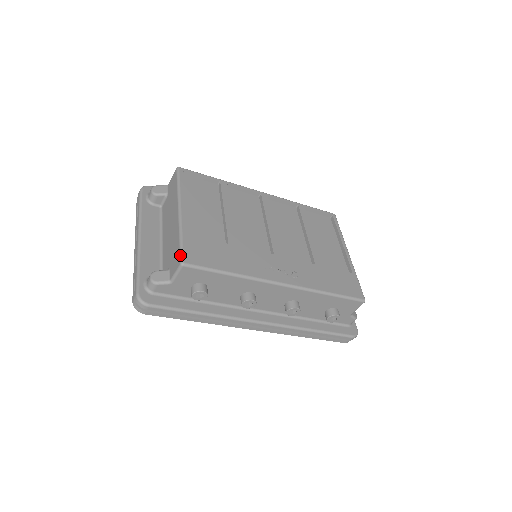
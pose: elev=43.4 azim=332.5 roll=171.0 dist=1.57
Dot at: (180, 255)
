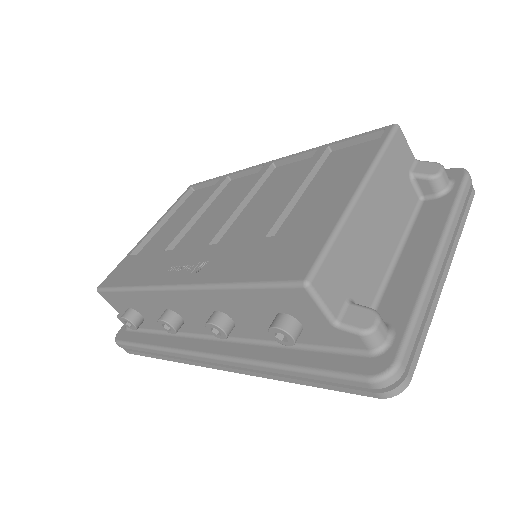
Dot at: (105, 280)
